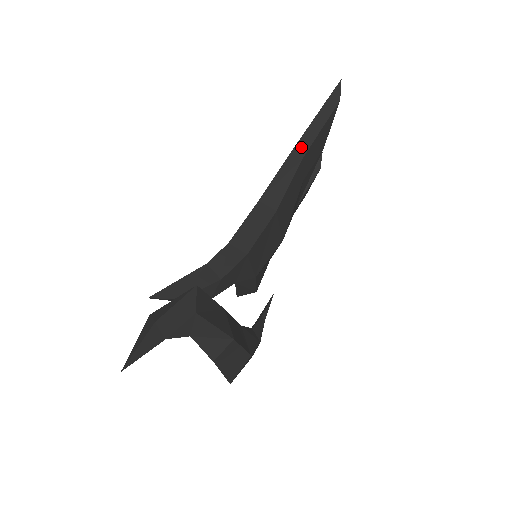
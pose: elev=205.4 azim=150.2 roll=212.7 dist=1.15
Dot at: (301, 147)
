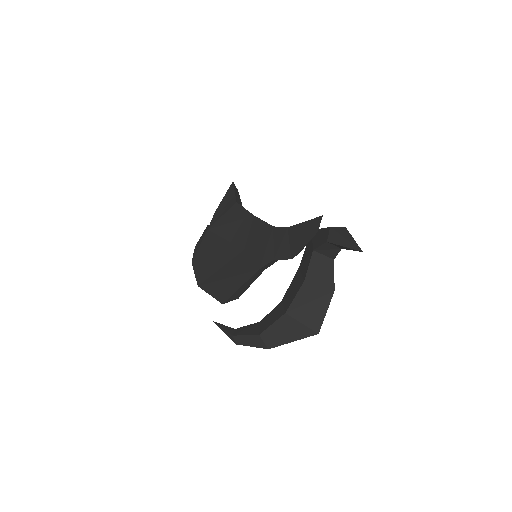
Dot at: (239, 202)
